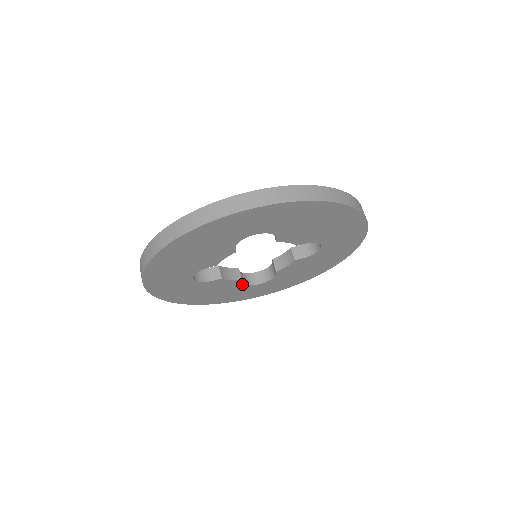
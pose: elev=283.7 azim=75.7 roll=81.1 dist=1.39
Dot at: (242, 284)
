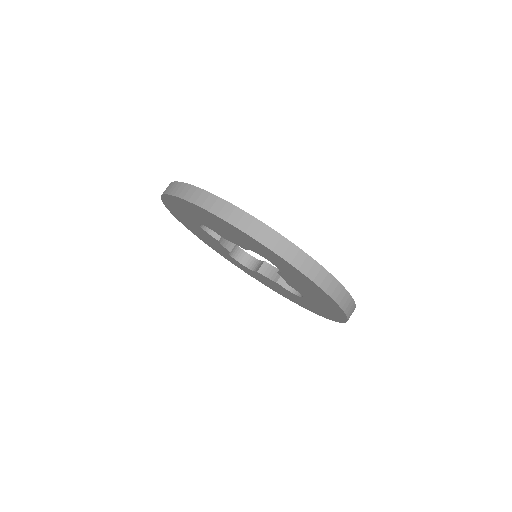
Dot at: (228, 252)
